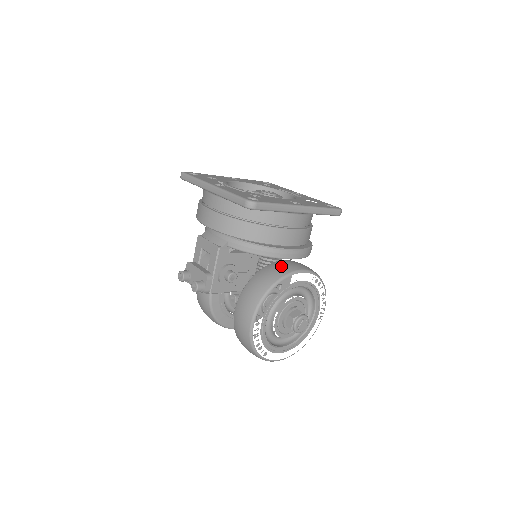
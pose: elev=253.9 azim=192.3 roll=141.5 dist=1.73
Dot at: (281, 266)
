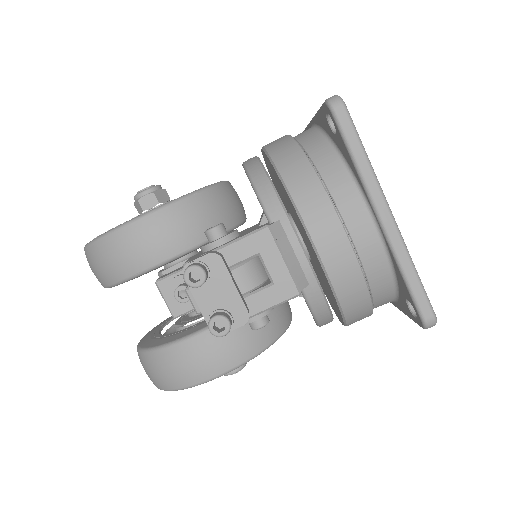
Dot at: (285, 305)
